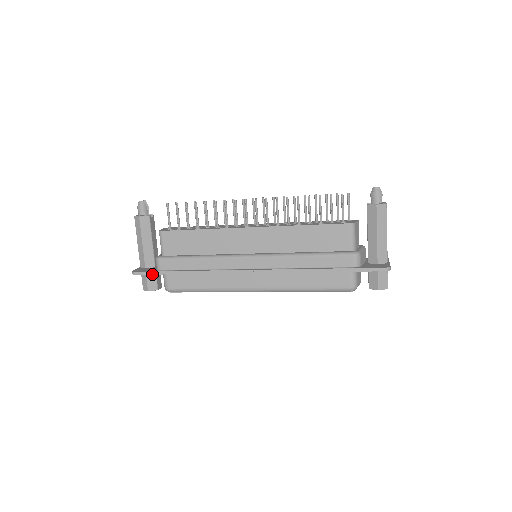
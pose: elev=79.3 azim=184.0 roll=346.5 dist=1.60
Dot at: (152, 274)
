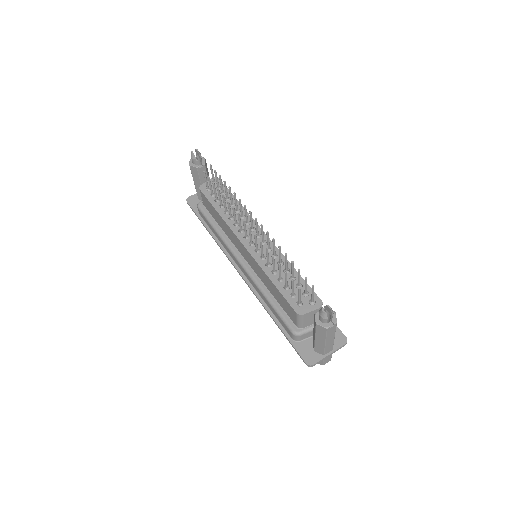
Dot at: occluded
